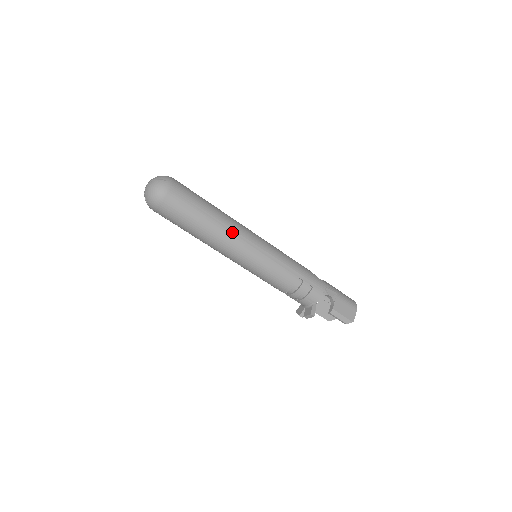
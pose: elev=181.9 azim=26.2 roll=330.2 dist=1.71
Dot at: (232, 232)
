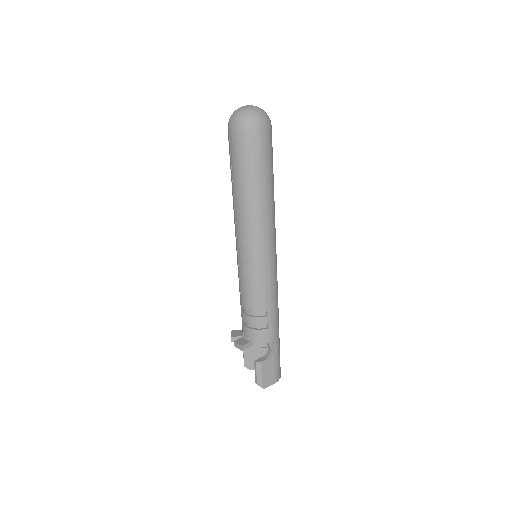
Dot at: (264, 217)
